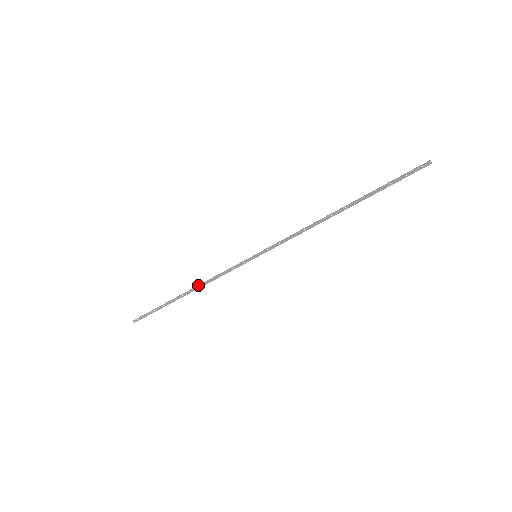
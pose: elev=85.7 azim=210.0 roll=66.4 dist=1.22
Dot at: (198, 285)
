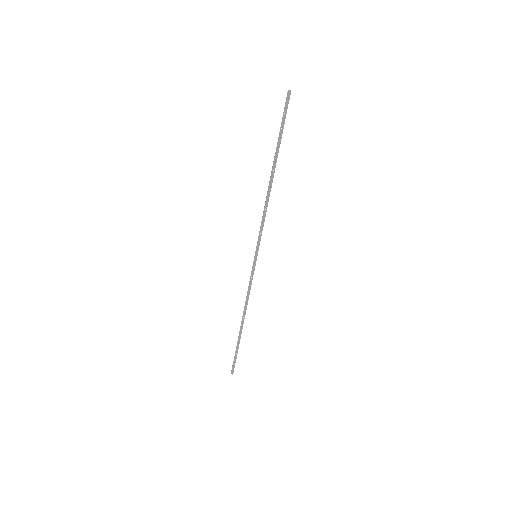
Dot at: occluded
